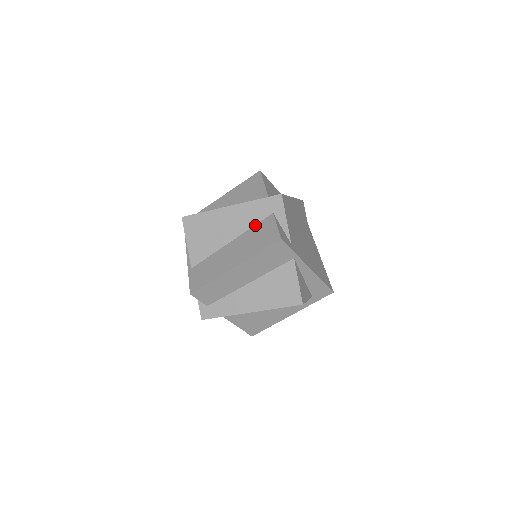
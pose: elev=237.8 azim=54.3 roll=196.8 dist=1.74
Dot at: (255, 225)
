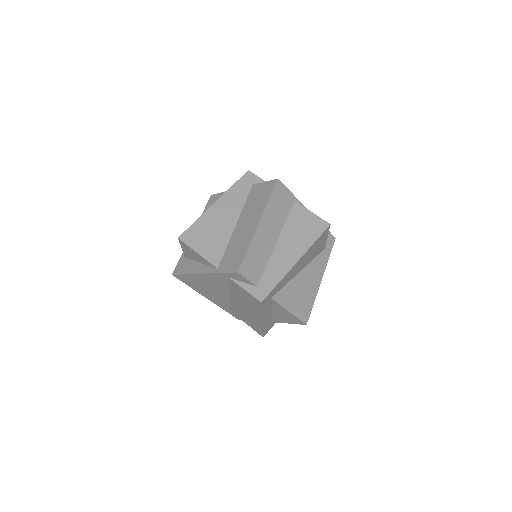
Dot at: (246, 201)
